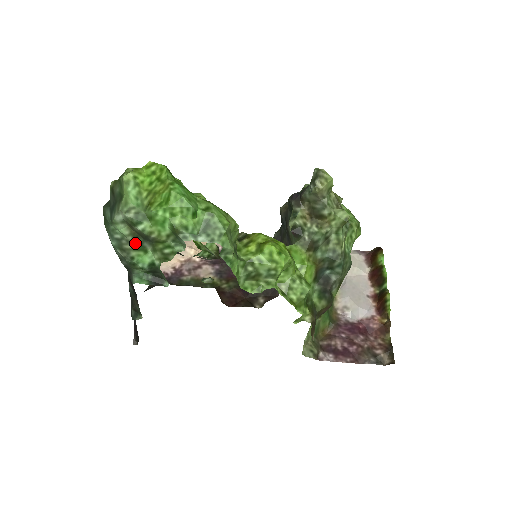
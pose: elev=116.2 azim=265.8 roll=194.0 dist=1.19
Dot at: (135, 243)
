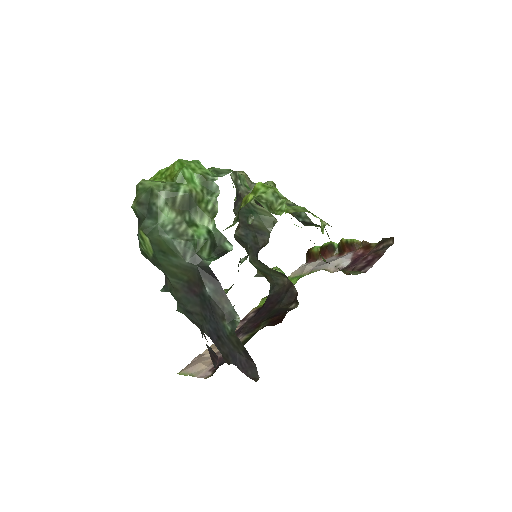
Dot at: (185, 221)
